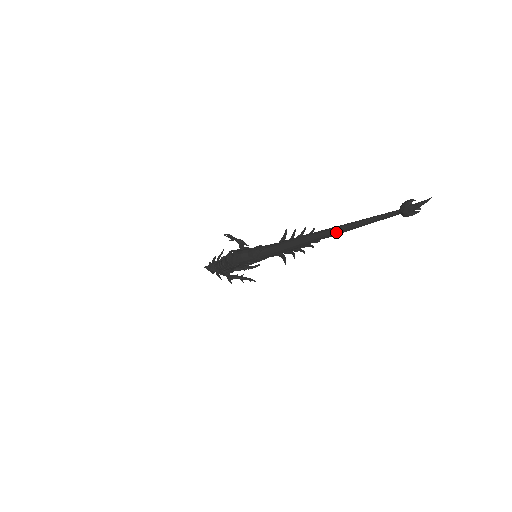
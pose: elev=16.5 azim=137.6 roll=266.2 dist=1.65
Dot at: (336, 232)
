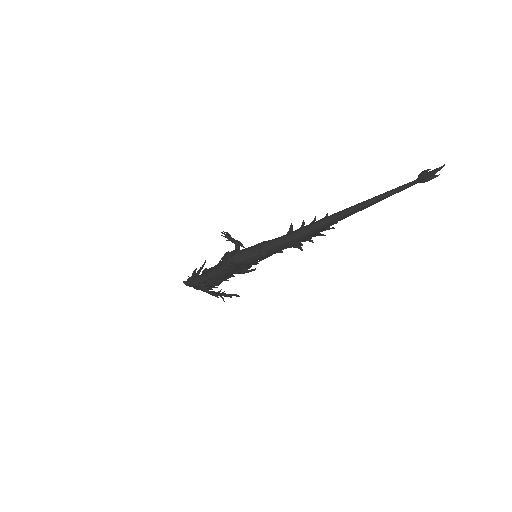
Dot at: (358, 208)
